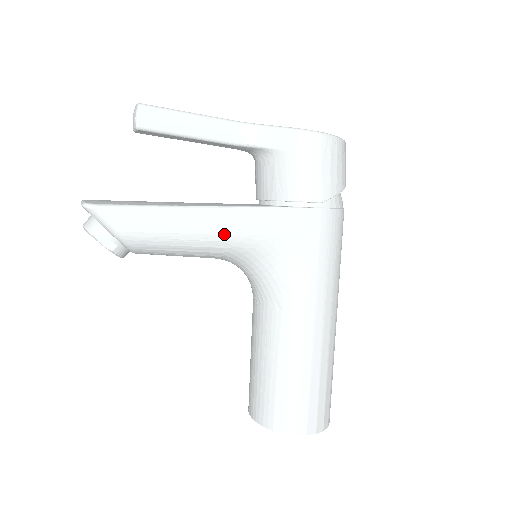
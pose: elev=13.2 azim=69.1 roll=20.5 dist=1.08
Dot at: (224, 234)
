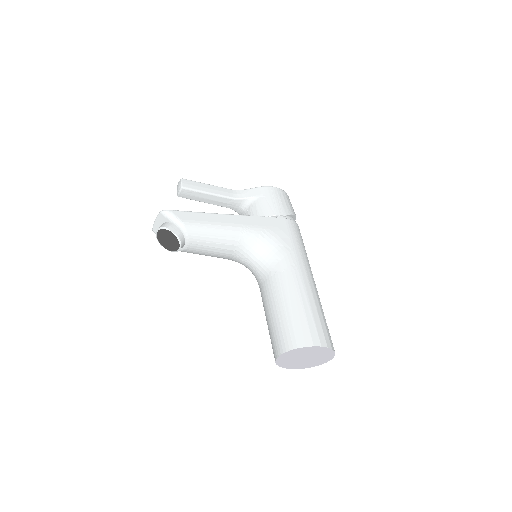
Dot at: (238, 227)
